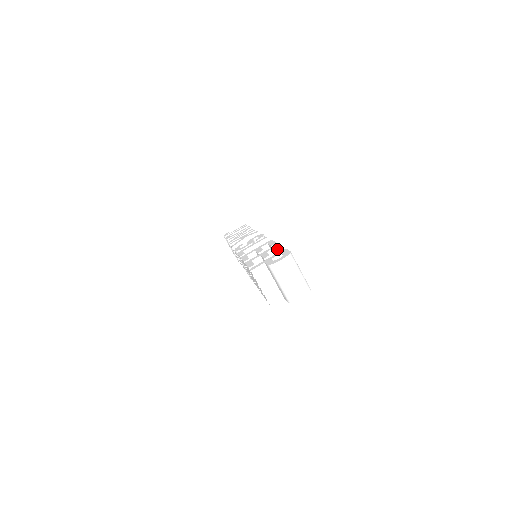
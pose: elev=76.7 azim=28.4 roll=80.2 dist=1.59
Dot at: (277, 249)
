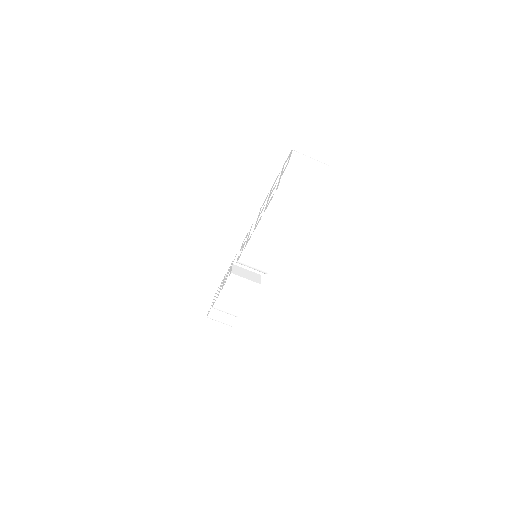
Dot at: (277, 179)
